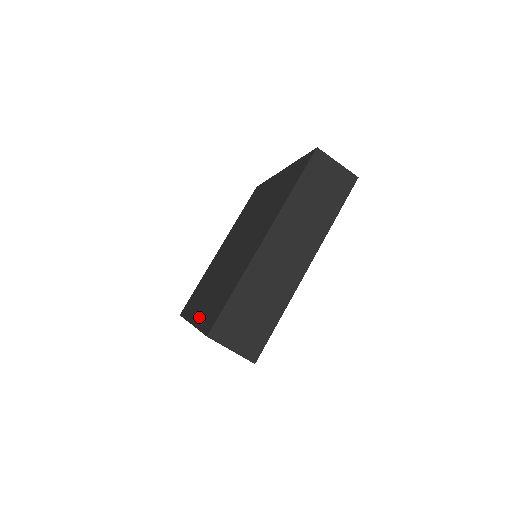
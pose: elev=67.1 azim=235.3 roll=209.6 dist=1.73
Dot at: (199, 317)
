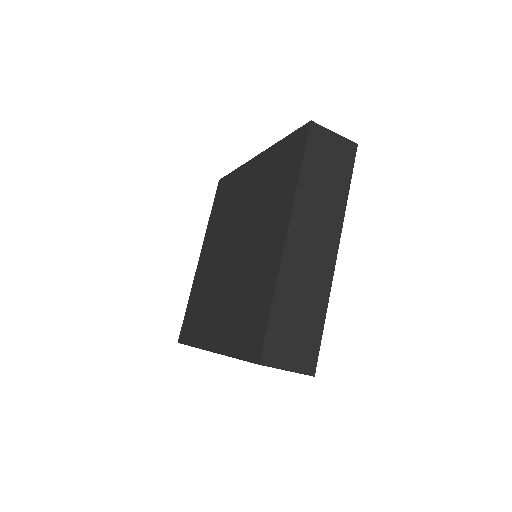
Dot at: (223, 342)
